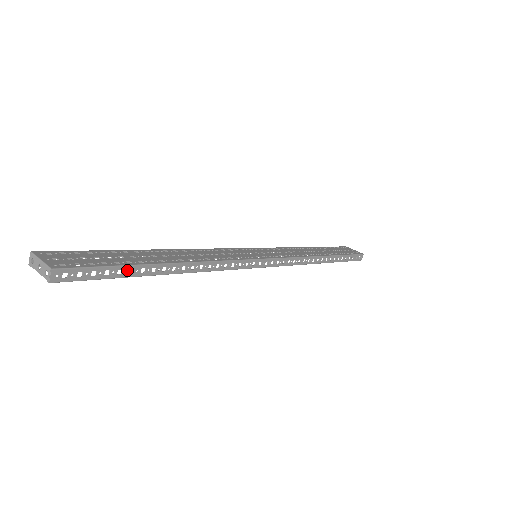
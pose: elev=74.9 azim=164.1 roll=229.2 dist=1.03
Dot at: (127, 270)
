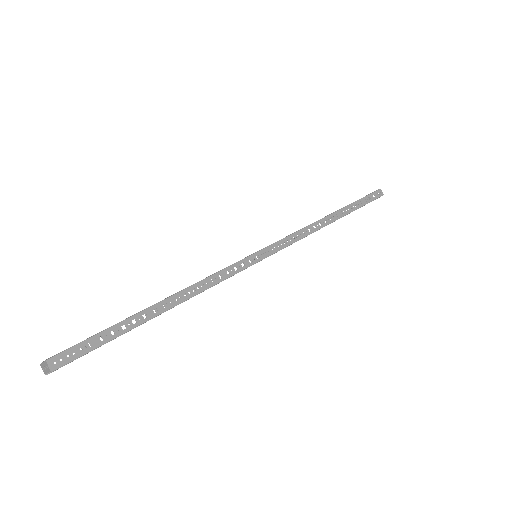
Dot at: (118, 328)
